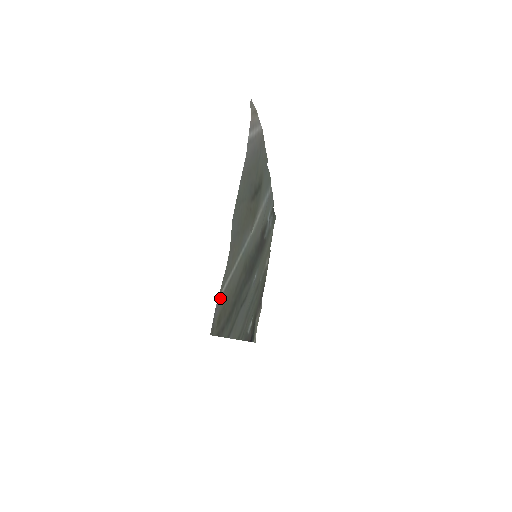
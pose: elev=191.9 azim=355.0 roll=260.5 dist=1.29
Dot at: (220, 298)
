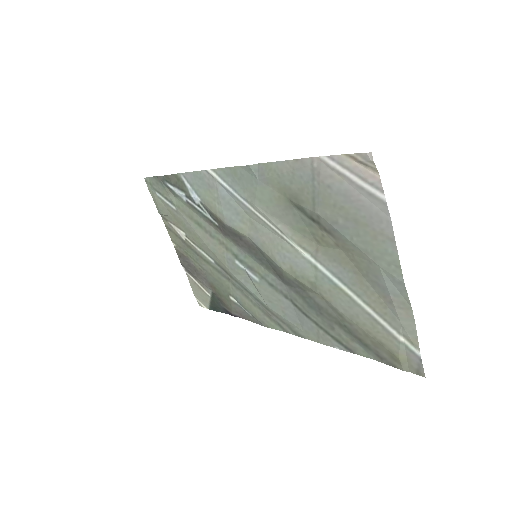
Dot at: (408, 346)
